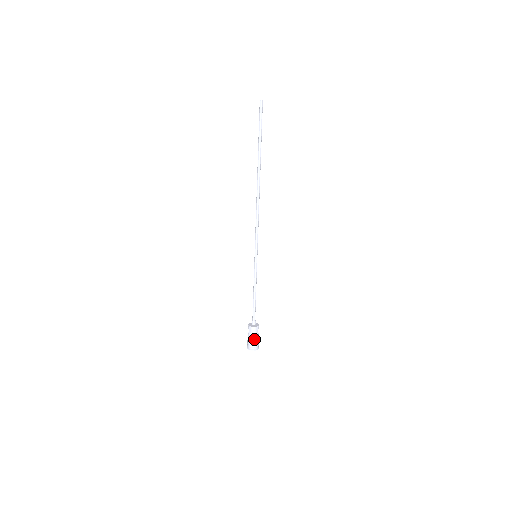
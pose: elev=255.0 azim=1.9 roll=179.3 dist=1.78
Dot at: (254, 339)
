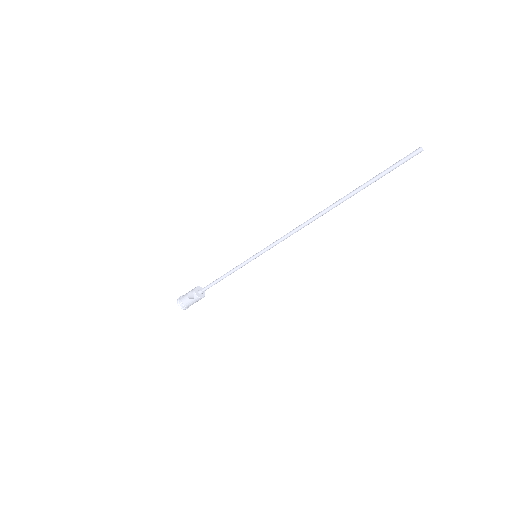
Dot at: occluded
